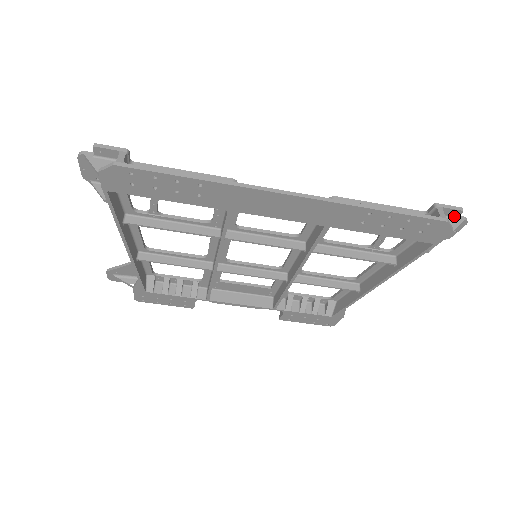
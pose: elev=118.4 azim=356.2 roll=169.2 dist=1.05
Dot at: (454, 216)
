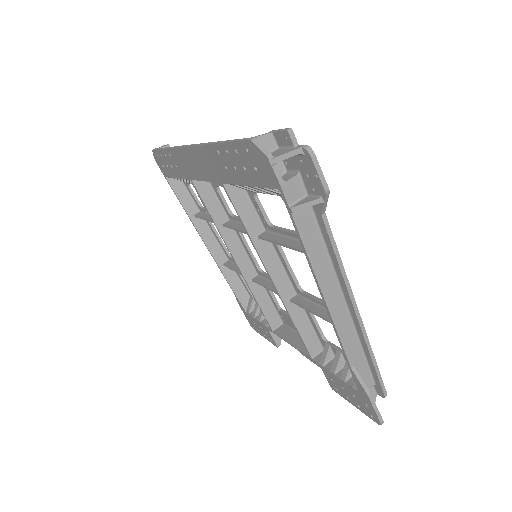
Dot at: (291, 144)
